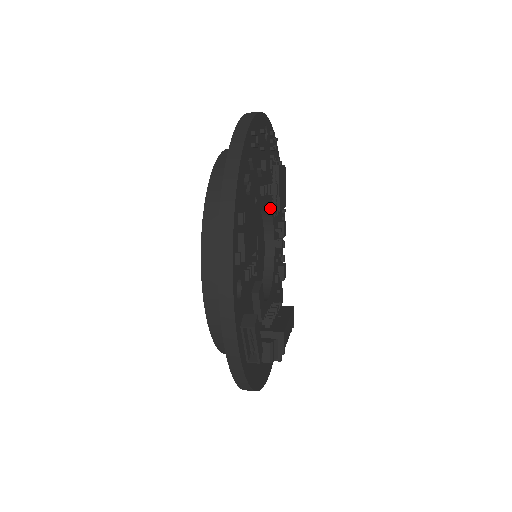
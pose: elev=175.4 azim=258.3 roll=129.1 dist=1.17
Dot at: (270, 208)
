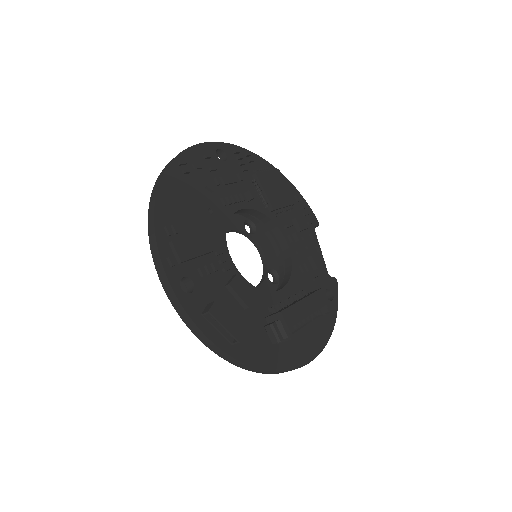
Dot at: (259, 211)
